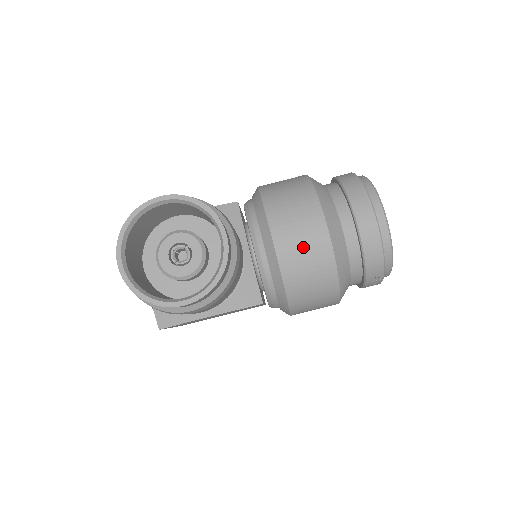
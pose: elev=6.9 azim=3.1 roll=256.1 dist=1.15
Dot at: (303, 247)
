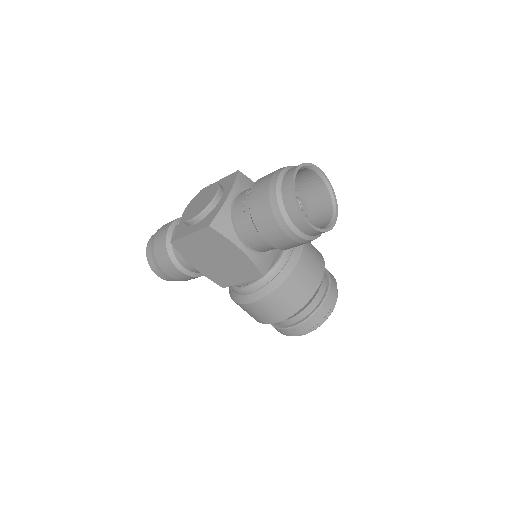
Dot at: (310, 271)
